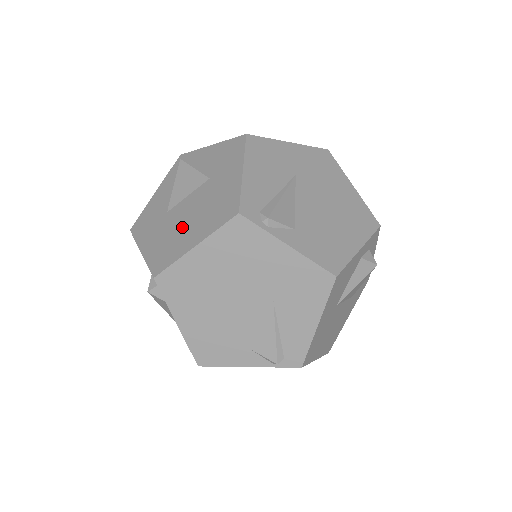
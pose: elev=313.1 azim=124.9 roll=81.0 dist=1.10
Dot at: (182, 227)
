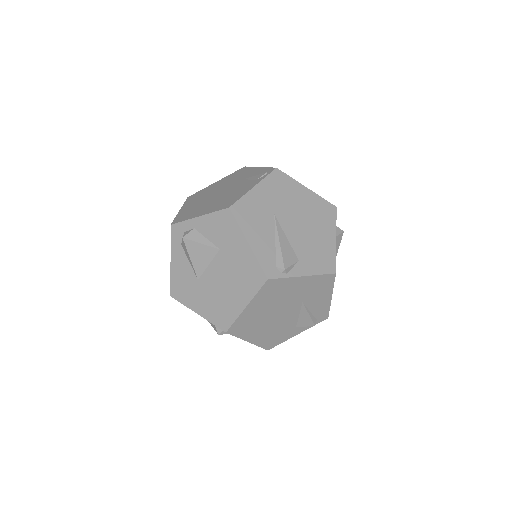
Dot at: (223, 292)
